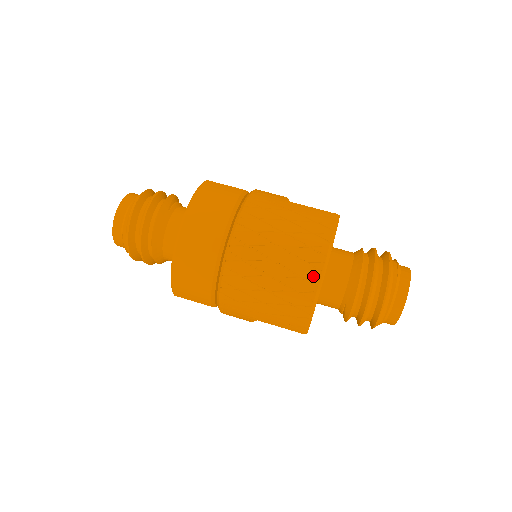
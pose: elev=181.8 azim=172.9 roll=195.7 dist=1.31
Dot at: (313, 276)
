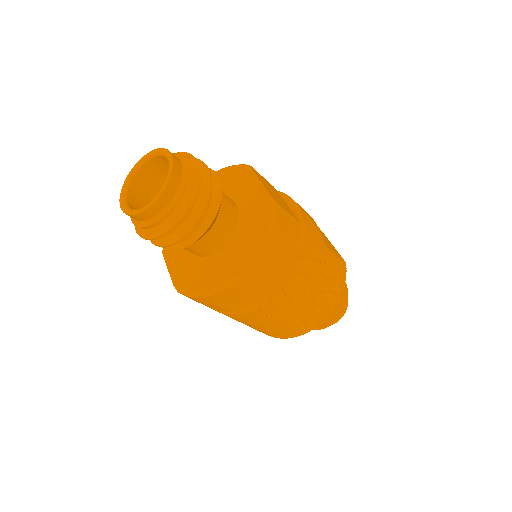
Dot at: (313, 325)
